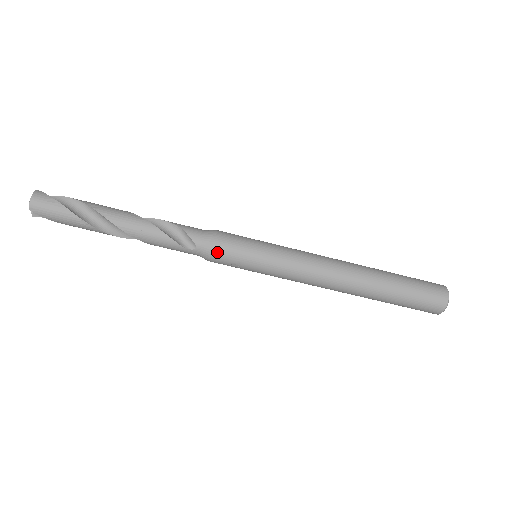
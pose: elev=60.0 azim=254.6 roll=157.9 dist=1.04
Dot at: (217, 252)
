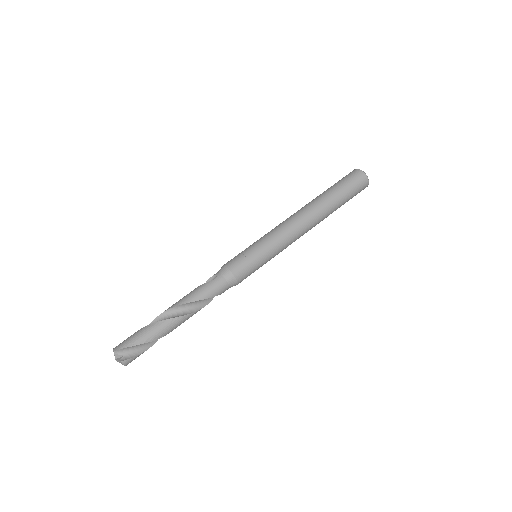
Dot at: (228, 264)
